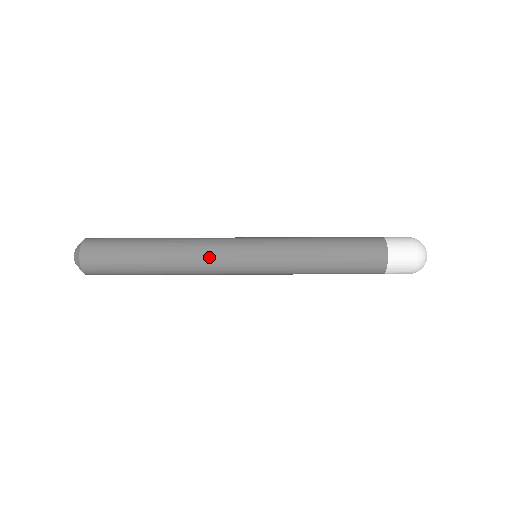
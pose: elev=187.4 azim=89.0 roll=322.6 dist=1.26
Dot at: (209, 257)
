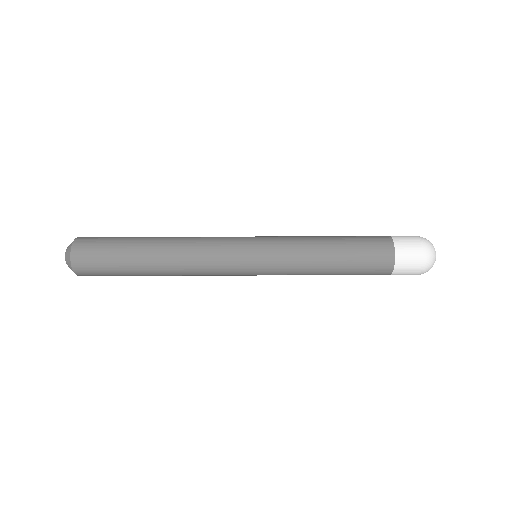
Dot at: (207, 262)
